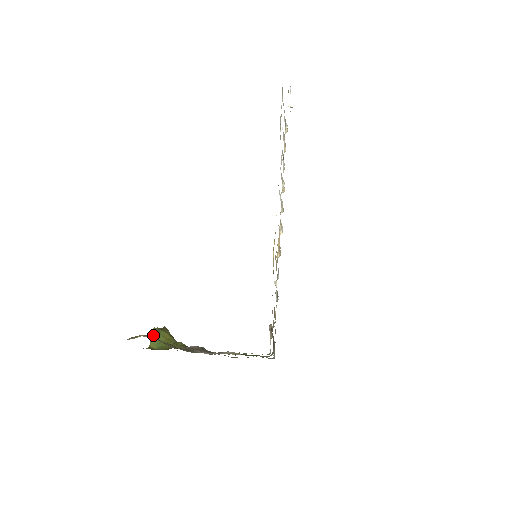
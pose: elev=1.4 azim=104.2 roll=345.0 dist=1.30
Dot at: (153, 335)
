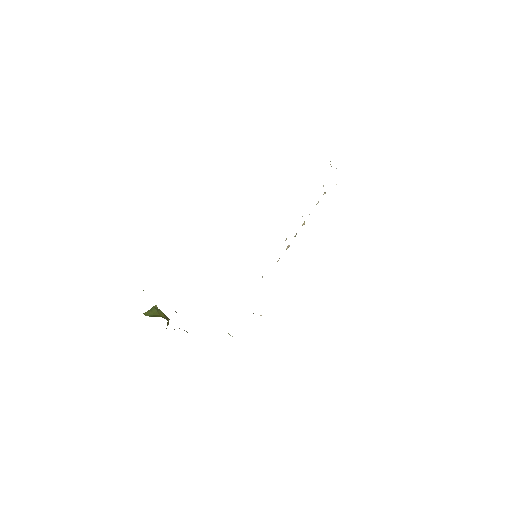
Dot at: (152, 309)
